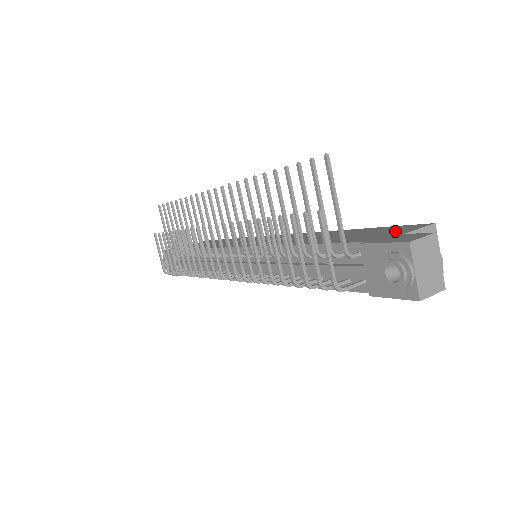
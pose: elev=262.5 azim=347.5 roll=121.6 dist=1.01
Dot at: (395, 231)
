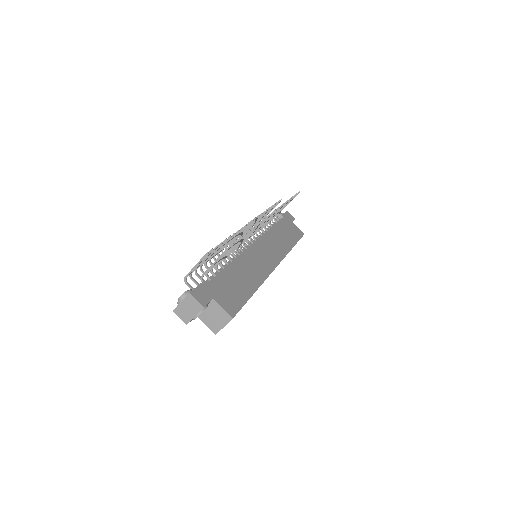
Dot at: (225, 300)
